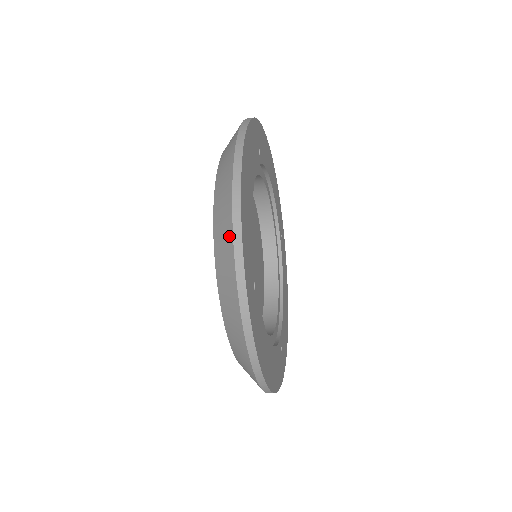
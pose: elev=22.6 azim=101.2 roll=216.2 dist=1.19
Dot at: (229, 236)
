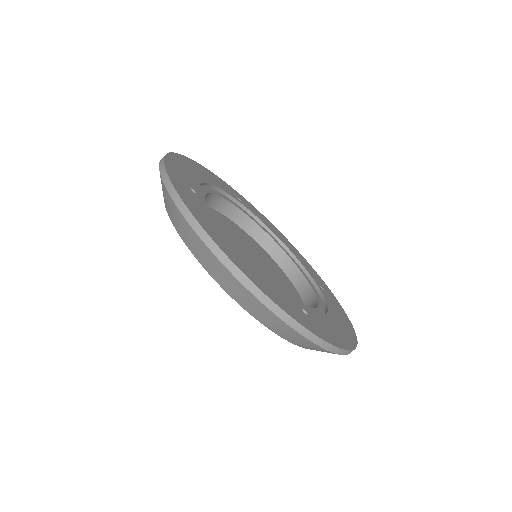
Dot at: occluded
